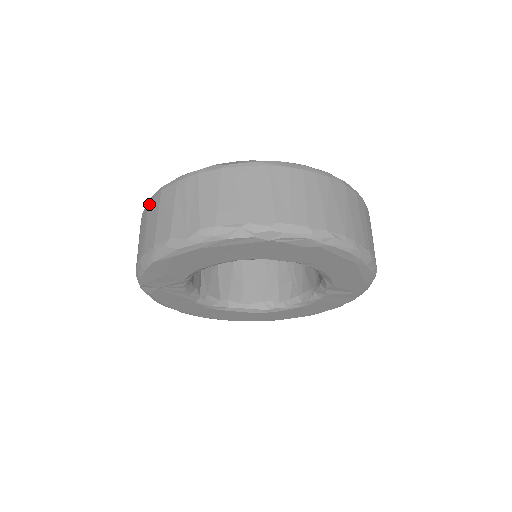
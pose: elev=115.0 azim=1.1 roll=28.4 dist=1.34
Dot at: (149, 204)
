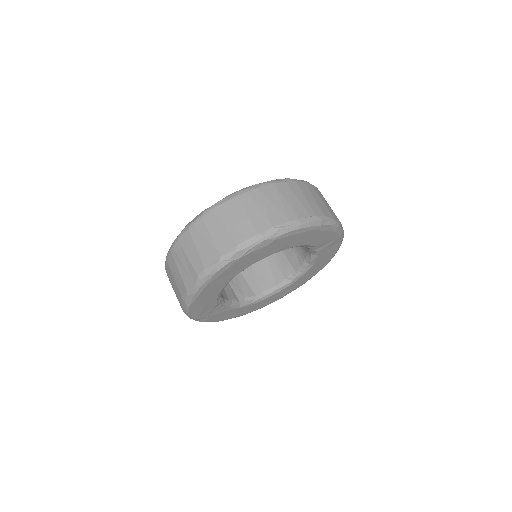
Dot at: (166, 271)
